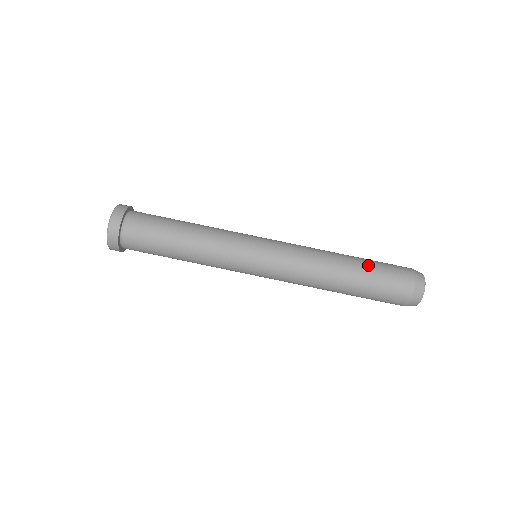
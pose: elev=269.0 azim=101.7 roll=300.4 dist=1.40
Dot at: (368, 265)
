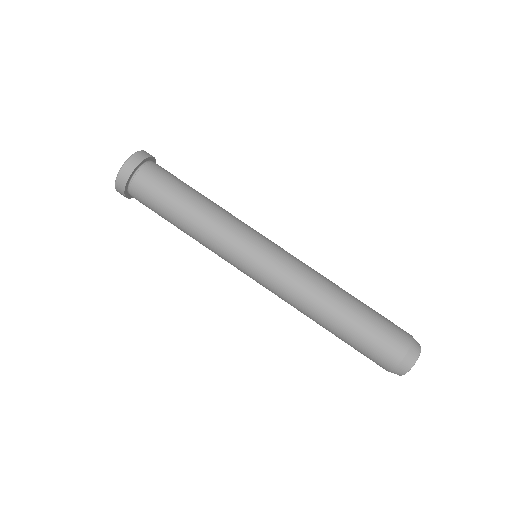
Dot at: (367, 311)
